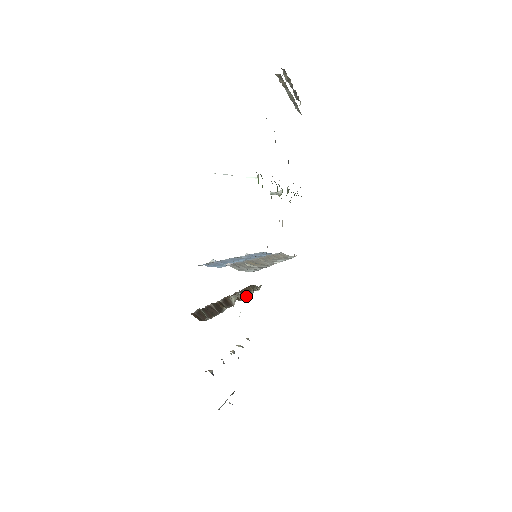
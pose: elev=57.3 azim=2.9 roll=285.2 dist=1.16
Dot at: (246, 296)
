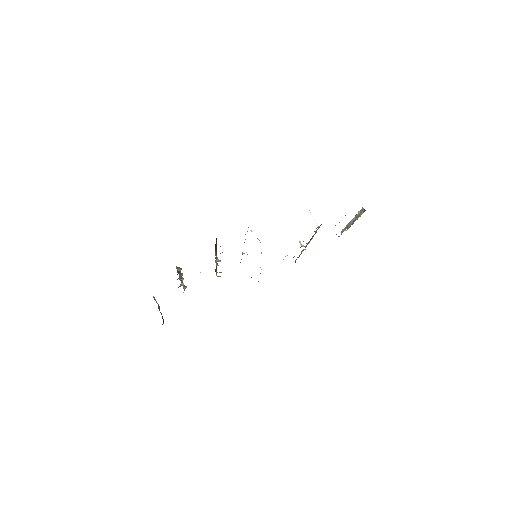
Dot at: occluded
